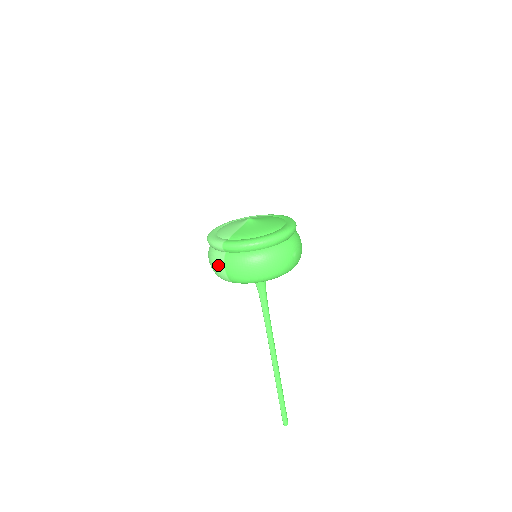
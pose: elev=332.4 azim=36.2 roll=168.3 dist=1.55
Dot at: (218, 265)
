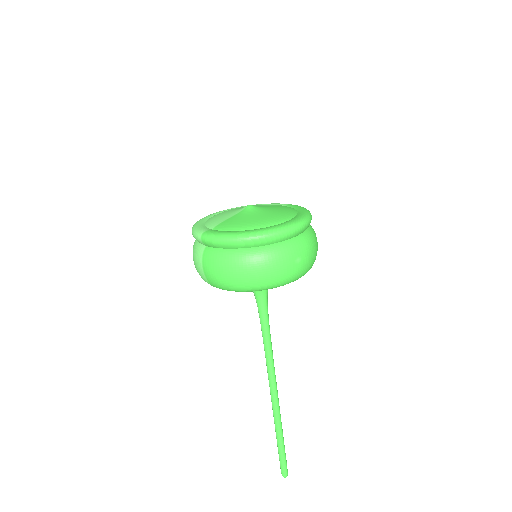
Dot at: (197, 262)
